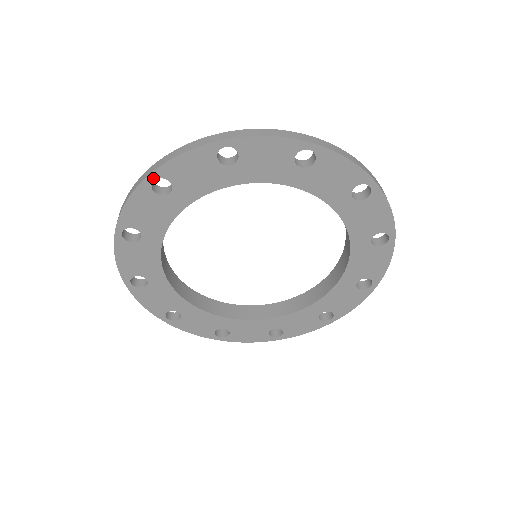
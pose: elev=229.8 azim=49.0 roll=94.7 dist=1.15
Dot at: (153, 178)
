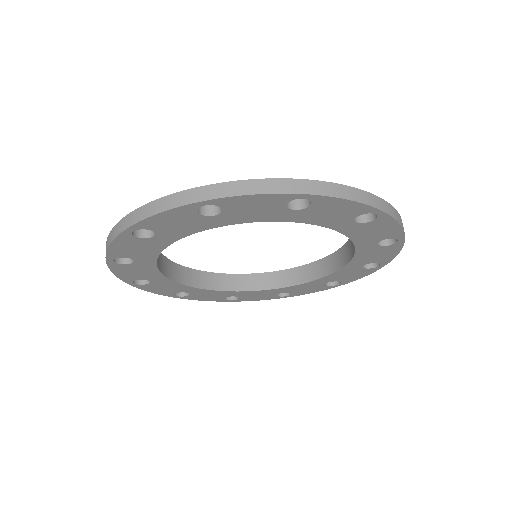
Dot at: (306, 197)
